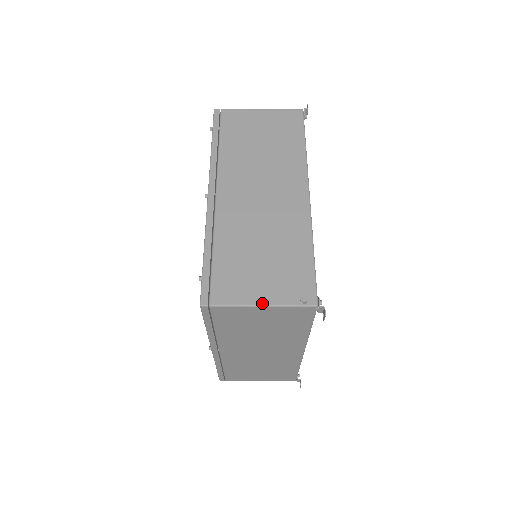
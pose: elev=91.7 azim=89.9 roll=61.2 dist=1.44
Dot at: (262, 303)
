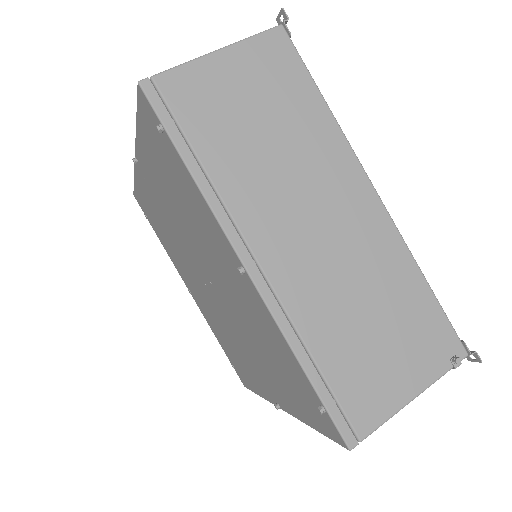
Dot at: (415, 395)
